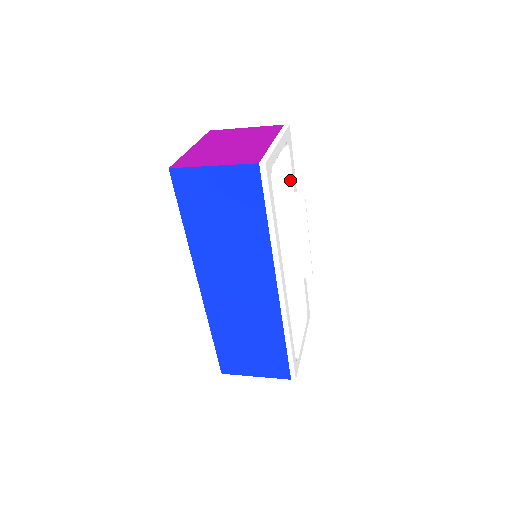
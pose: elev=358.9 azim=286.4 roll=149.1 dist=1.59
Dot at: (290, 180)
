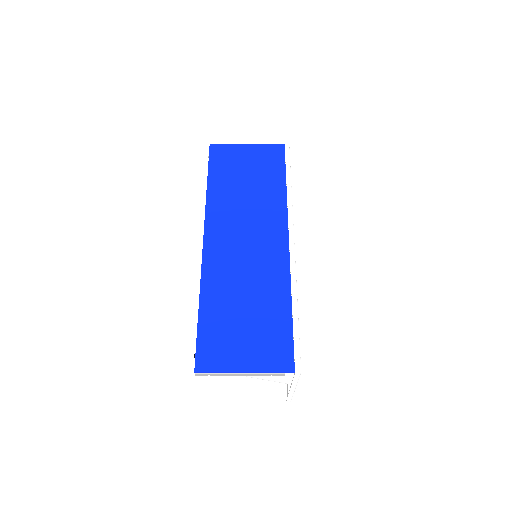
Dot at: occluded
